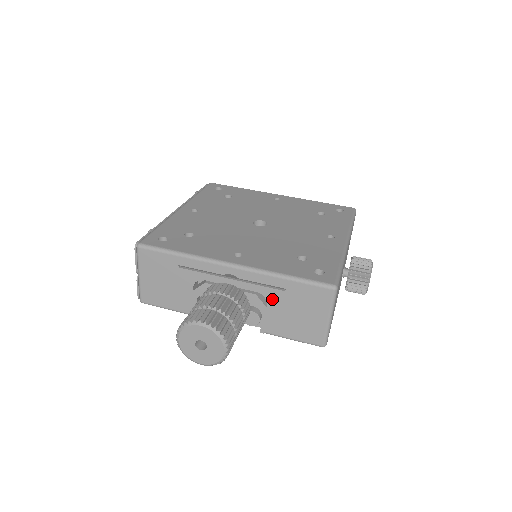
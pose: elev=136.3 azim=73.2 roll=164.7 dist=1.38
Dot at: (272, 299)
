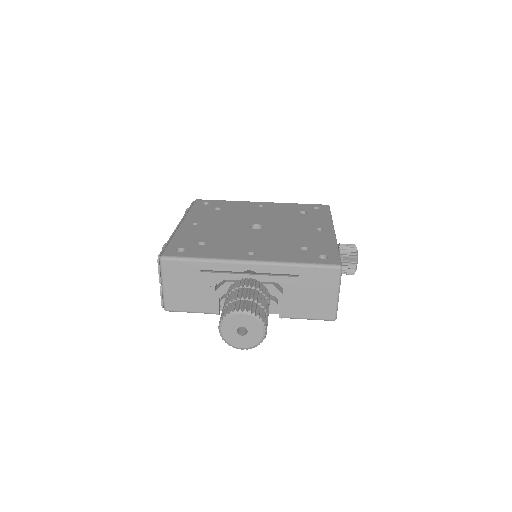
Dot at: (287, 286)
